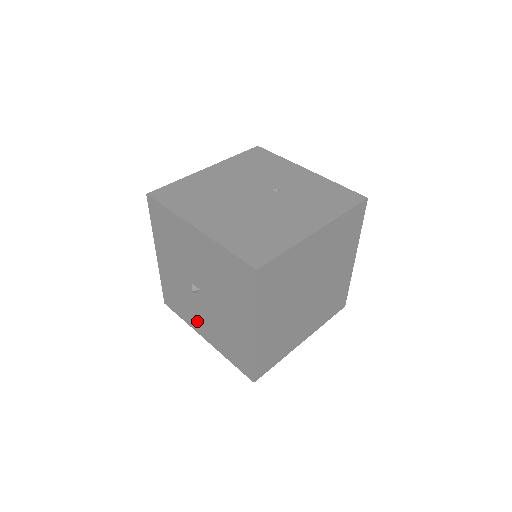
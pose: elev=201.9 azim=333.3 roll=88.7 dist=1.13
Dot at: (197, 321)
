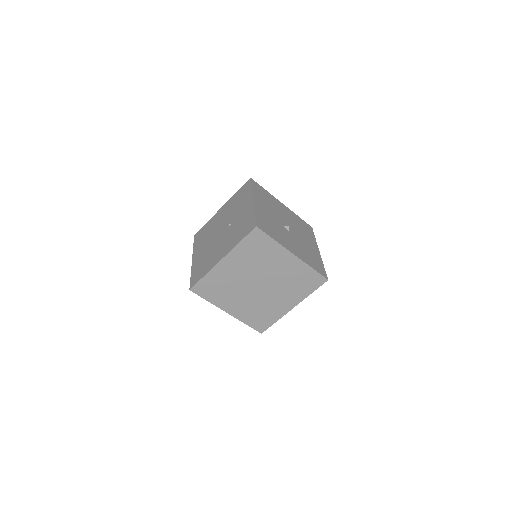
Dot at: occluded
